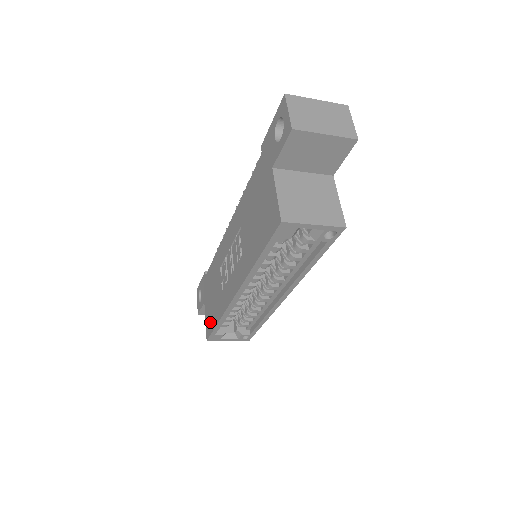
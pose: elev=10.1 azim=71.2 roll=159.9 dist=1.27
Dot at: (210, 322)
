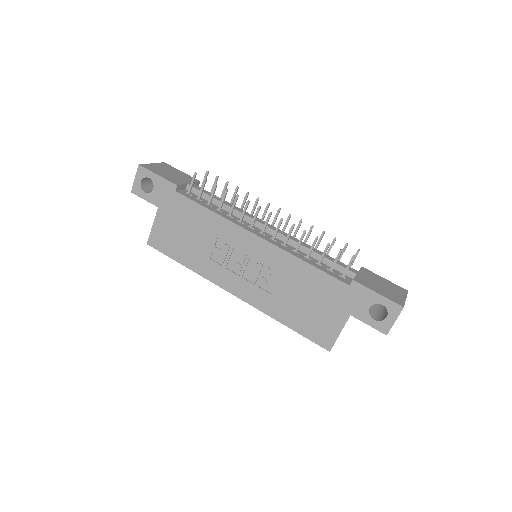
Dot at: (166, 244)
